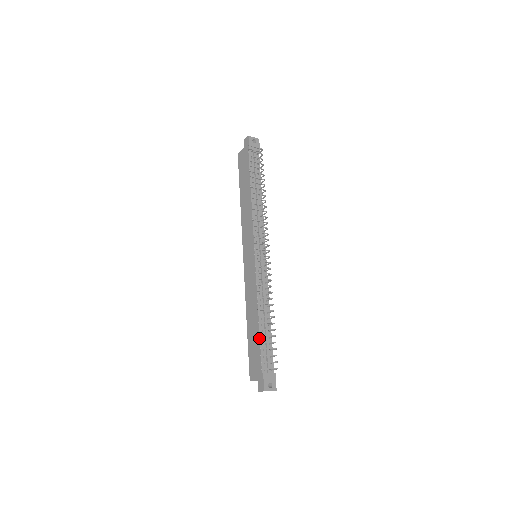
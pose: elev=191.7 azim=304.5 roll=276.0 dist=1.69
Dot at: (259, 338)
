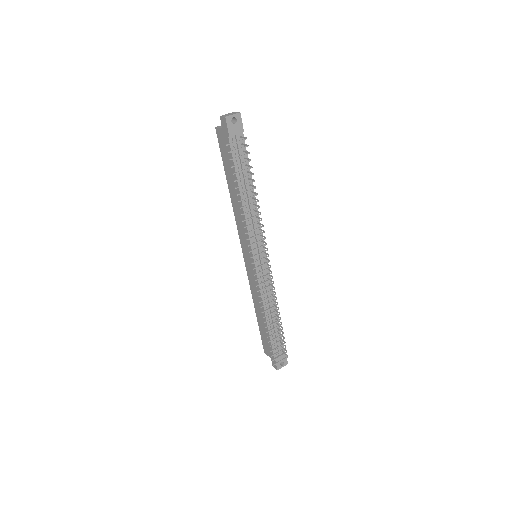
Dot at: (268, 333)
